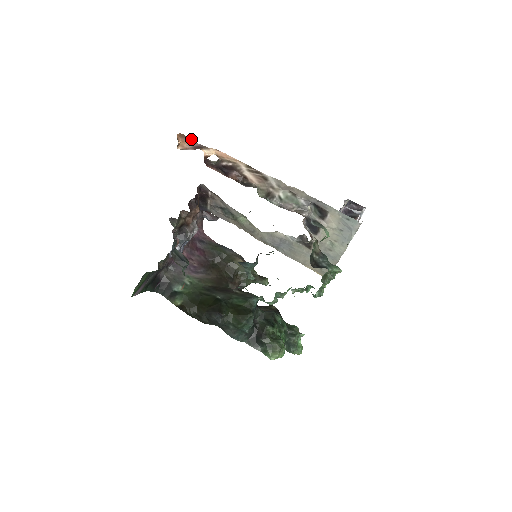
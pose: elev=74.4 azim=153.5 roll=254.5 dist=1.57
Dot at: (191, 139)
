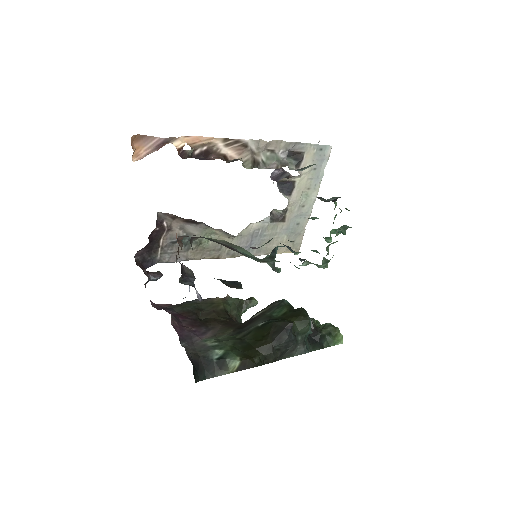
Dot at: (151, 136)
